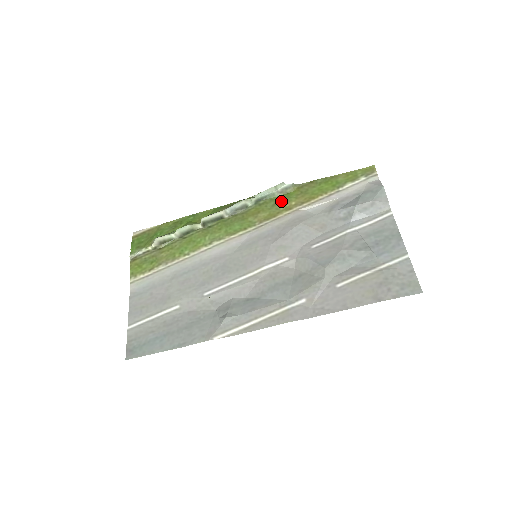
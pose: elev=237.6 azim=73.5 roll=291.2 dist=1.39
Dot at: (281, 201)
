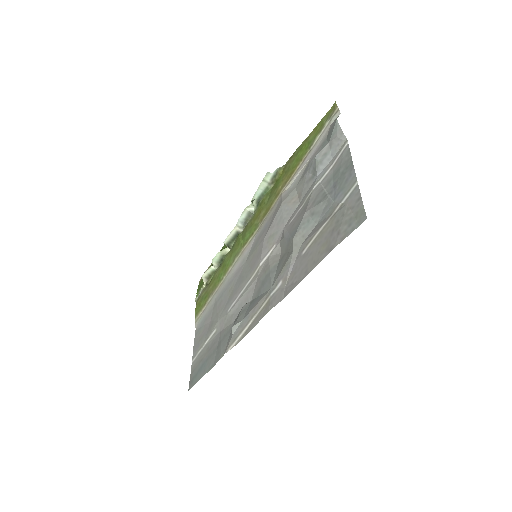
Dot at: (273, 191)
